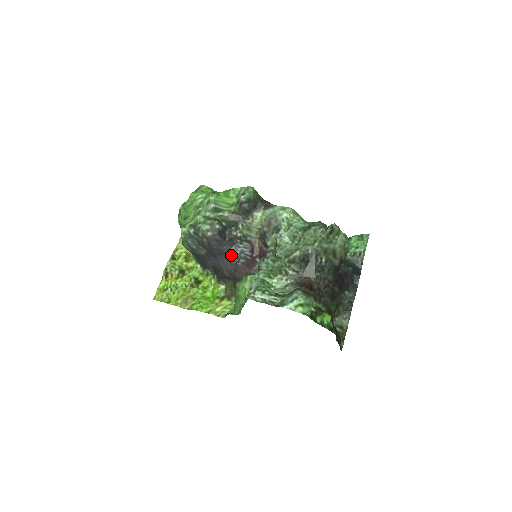
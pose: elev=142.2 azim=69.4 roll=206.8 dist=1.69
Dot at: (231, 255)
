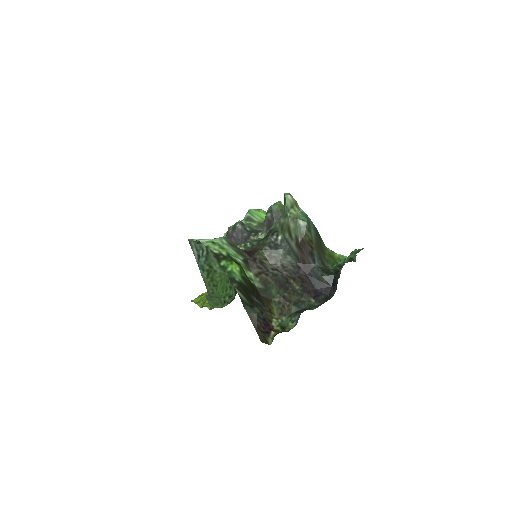
Dot at: occluded
